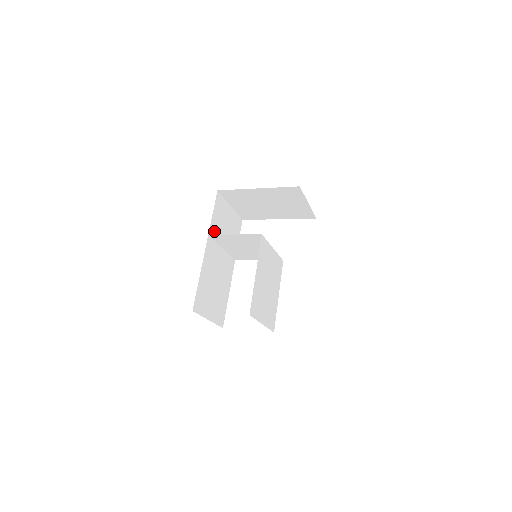
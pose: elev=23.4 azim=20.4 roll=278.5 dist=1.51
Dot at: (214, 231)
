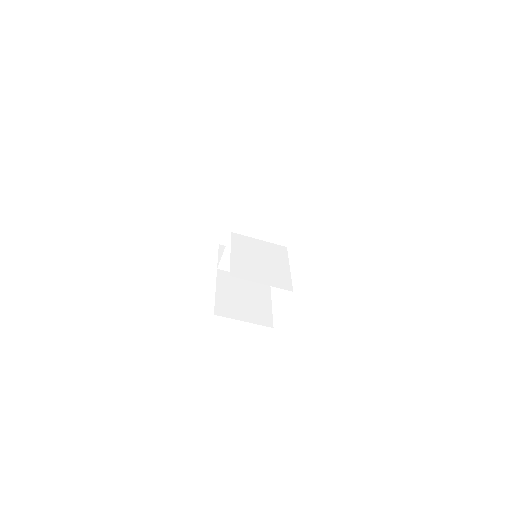
Dot at: occluded
